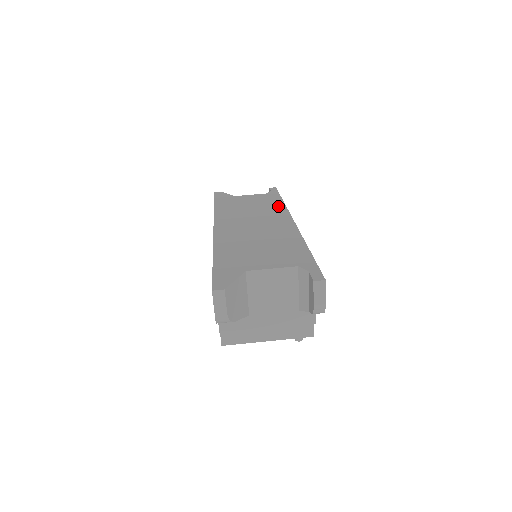
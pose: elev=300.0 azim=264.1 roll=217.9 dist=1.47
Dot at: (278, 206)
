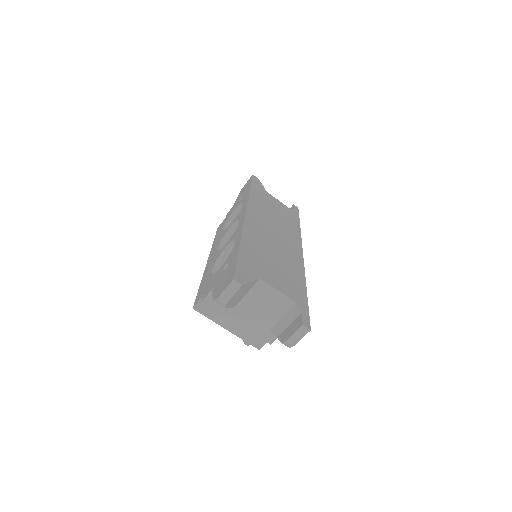
Dot at: (296, 230)
